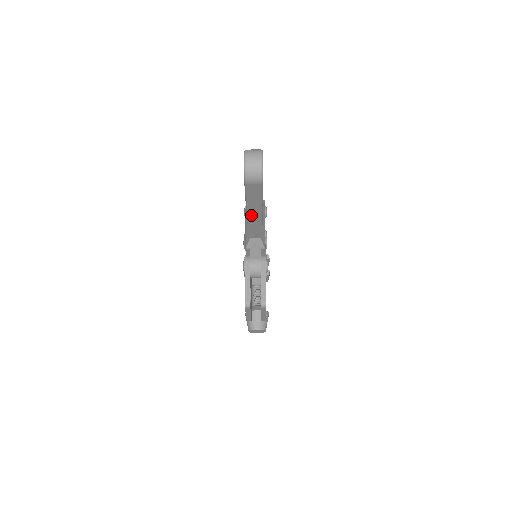
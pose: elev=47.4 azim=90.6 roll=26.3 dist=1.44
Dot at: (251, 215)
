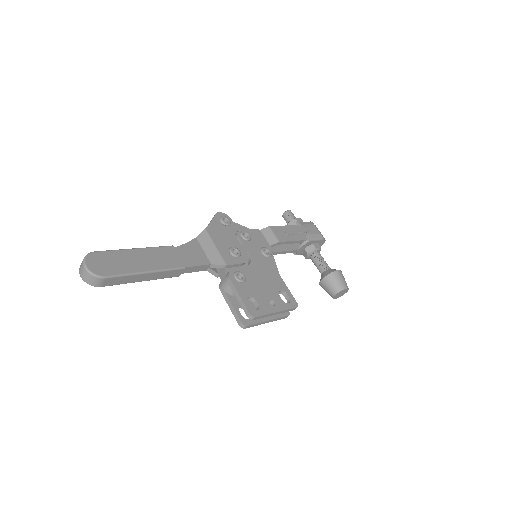
Dot at: (160, 277)
